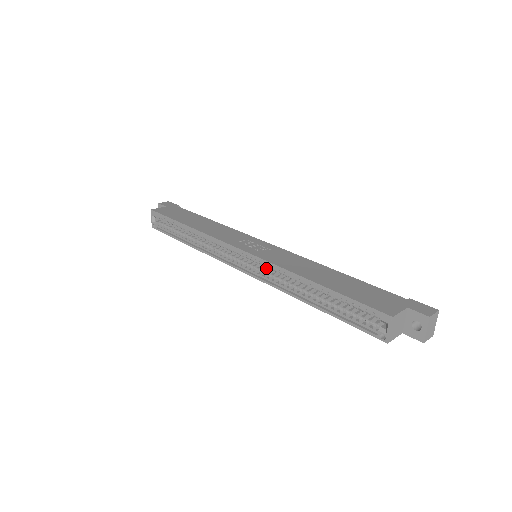
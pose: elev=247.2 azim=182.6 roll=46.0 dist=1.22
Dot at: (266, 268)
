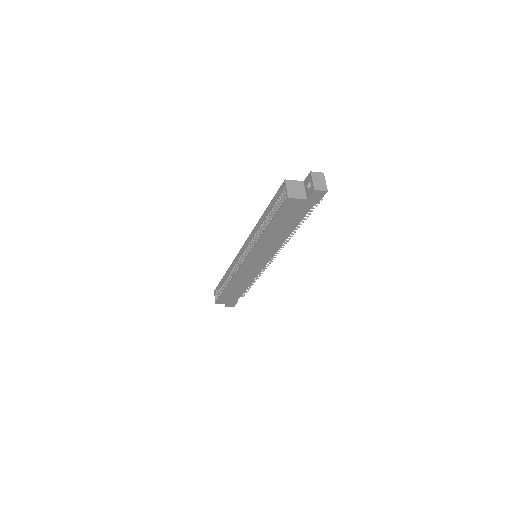
Dot at: occluded
